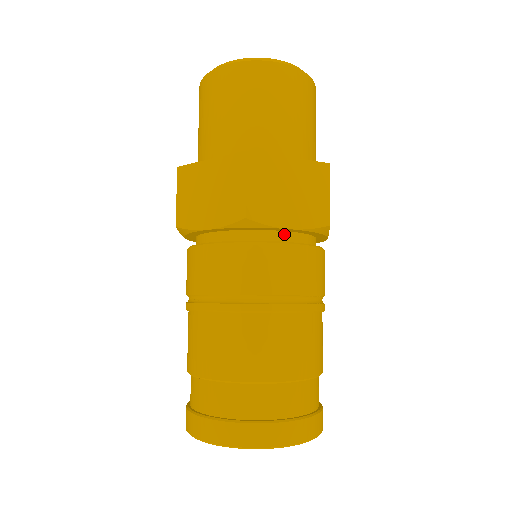
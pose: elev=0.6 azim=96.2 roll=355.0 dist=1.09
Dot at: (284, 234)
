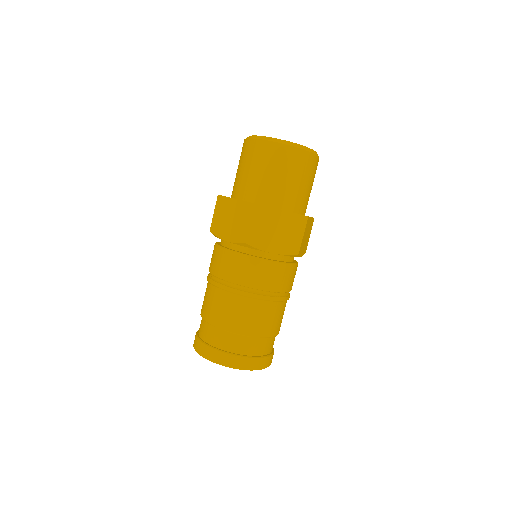
Dot at: (269, 254)
